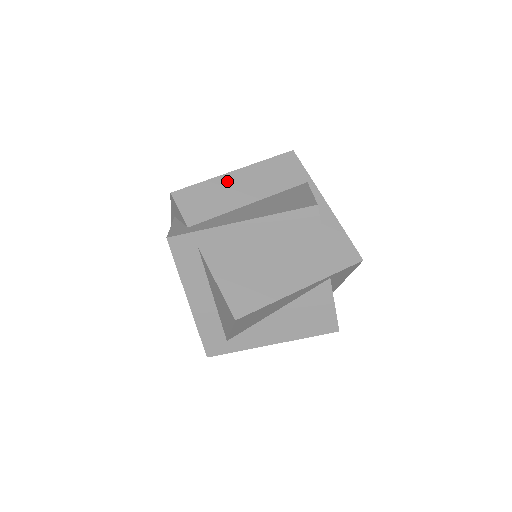
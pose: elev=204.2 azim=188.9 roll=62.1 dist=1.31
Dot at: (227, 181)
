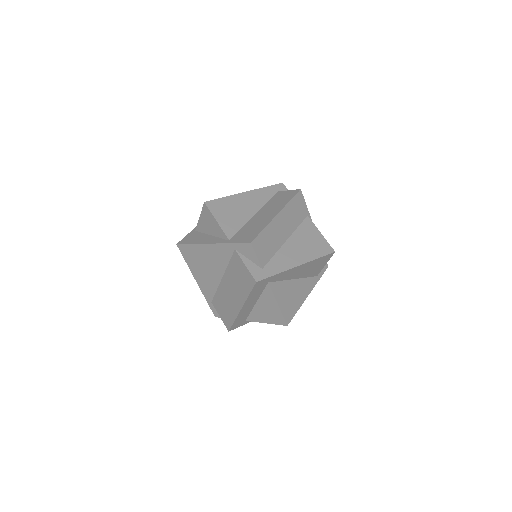
Dot at: (275, 224)
